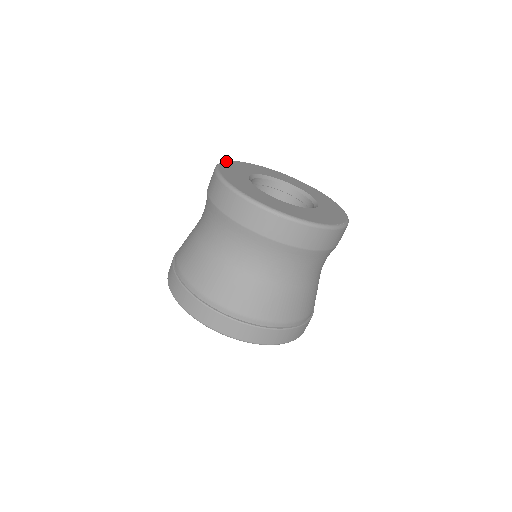
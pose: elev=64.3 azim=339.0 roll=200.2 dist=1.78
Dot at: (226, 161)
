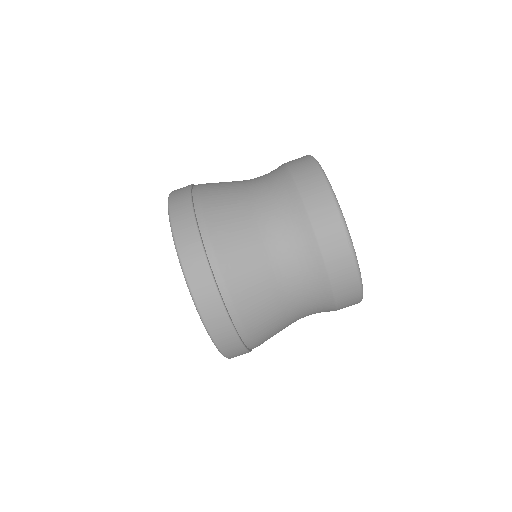
Dot at: occluded
